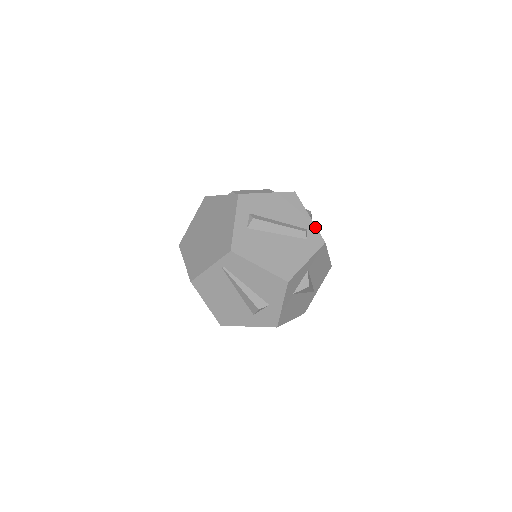
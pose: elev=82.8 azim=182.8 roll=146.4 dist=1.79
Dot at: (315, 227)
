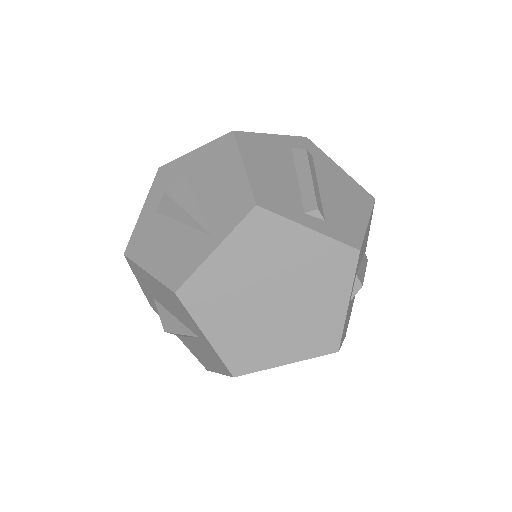
Dot at: occluded
